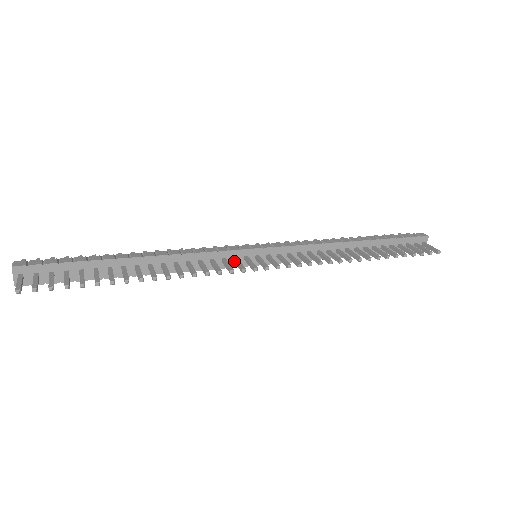
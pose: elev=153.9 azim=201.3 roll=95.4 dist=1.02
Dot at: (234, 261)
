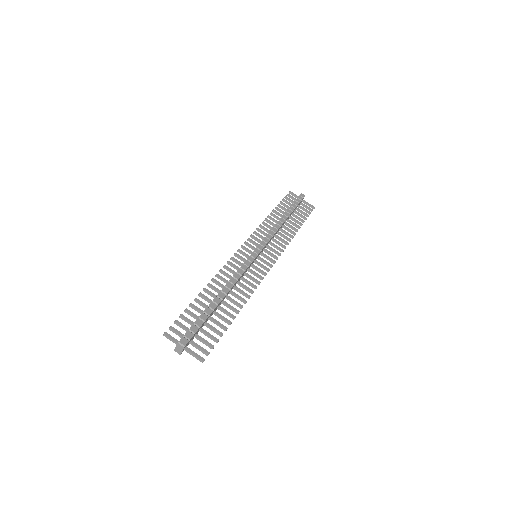
Dot at: (253, 267)
